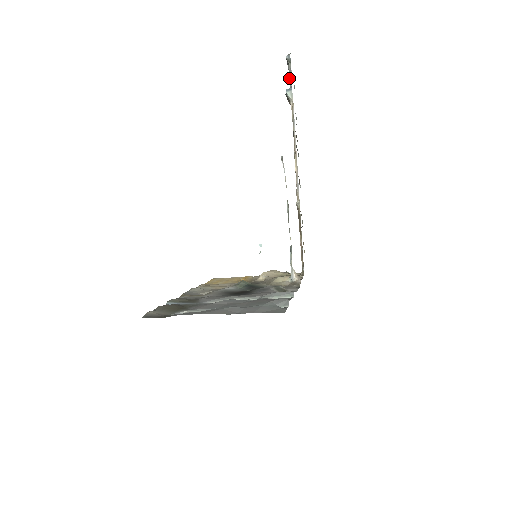
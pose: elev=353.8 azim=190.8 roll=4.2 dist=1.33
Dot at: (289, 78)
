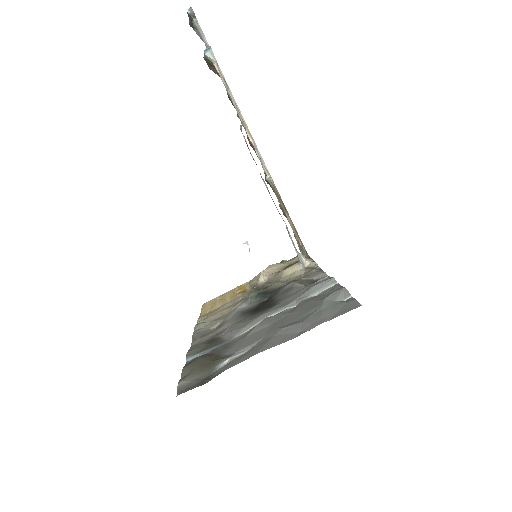
Dot at: occluded
